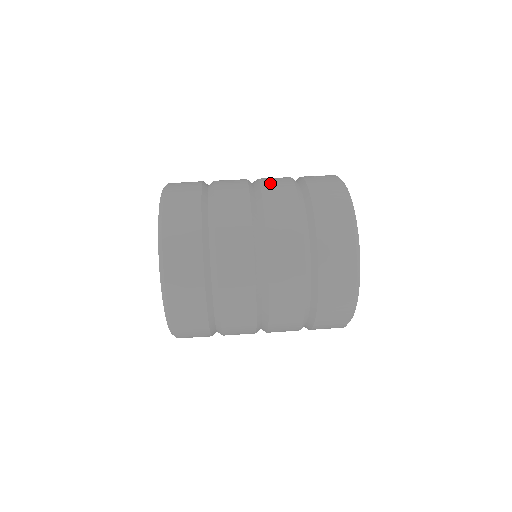
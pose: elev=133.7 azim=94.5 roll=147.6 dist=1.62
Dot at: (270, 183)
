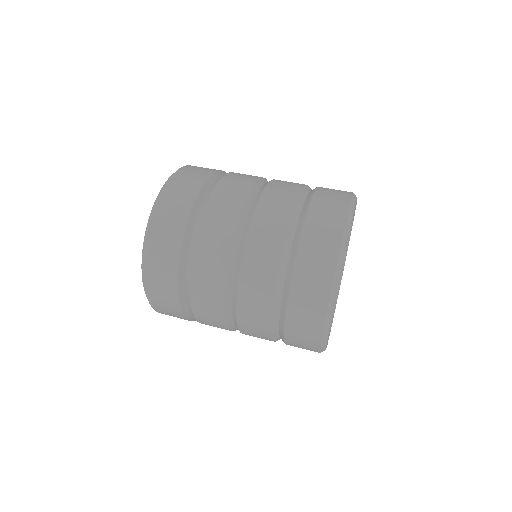
Dot at: occluded
